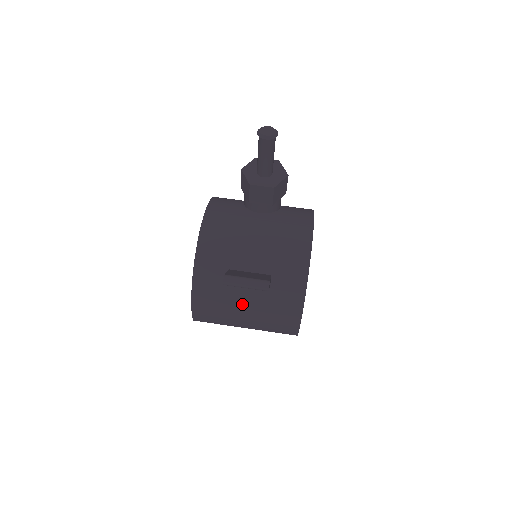
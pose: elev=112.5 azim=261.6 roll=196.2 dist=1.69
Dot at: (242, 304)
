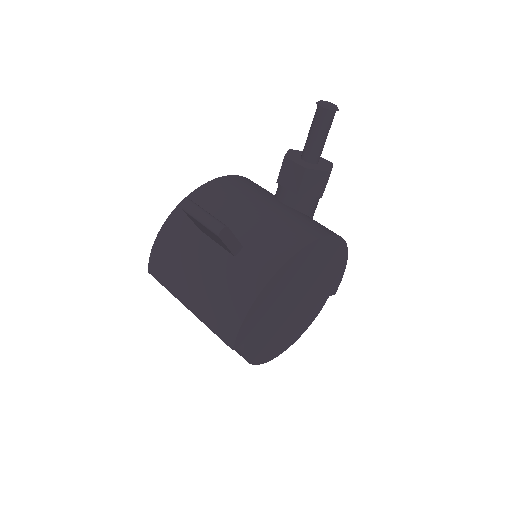
Dot at: (196, 266)
